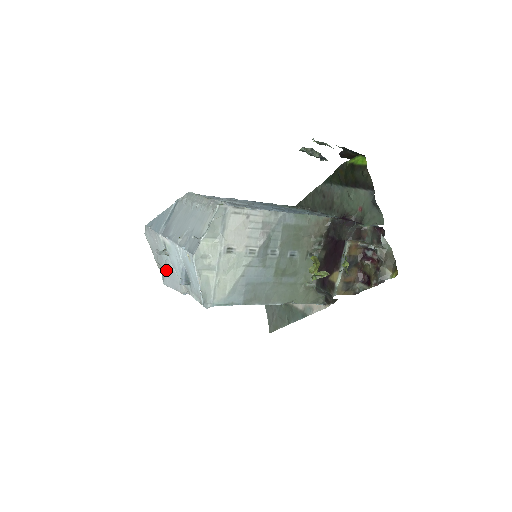
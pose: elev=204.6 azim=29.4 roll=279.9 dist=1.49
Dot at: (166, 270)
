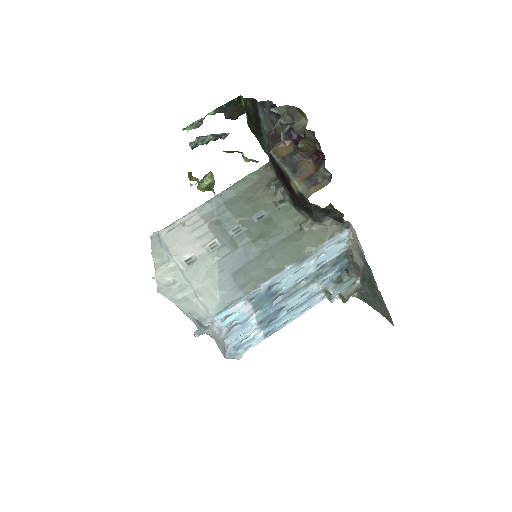
Dot at: occluded
